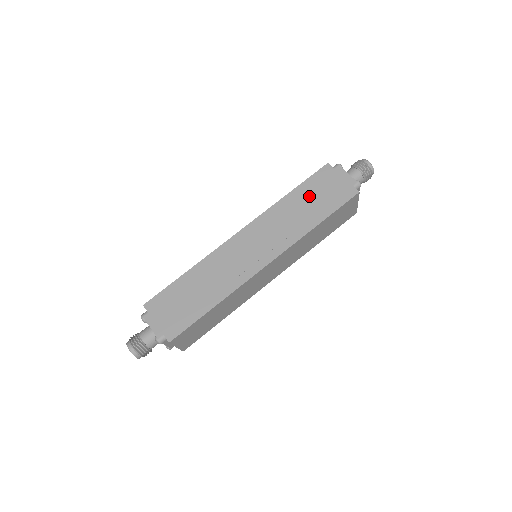
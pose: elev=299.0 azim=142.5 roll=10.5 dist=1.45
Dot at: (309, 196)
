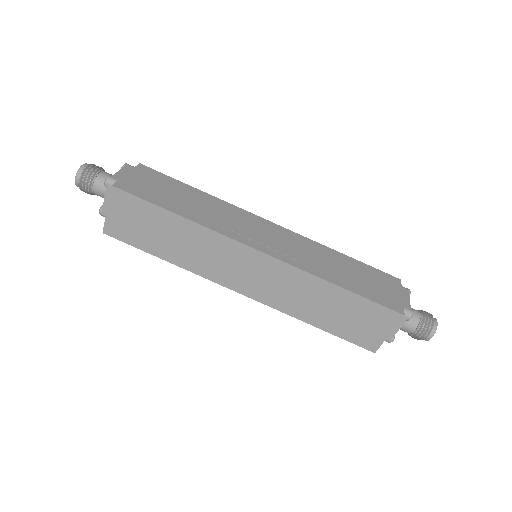
Dot at: (357, 271)
